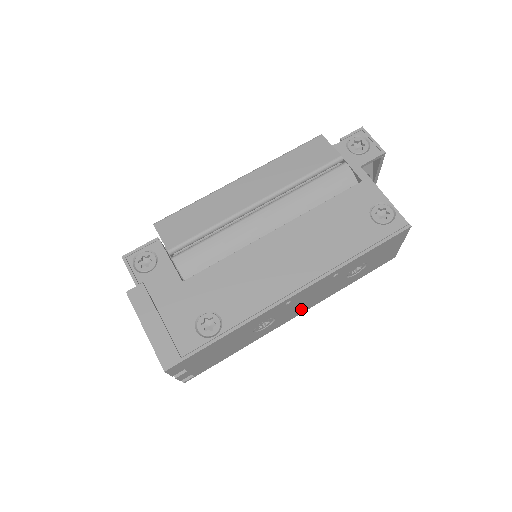
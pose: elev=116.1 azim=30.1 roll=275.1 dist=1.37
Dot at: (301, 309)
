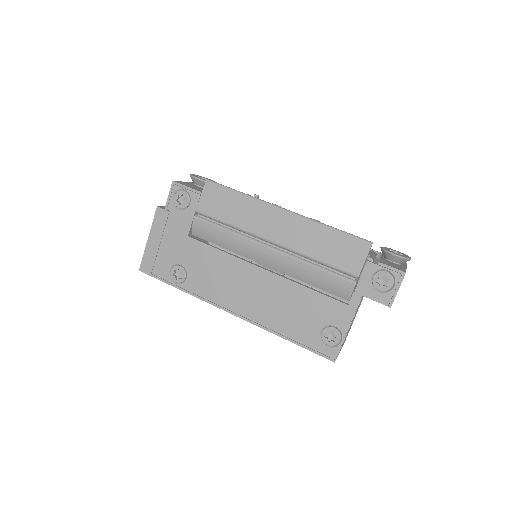
Dot at: occluded
